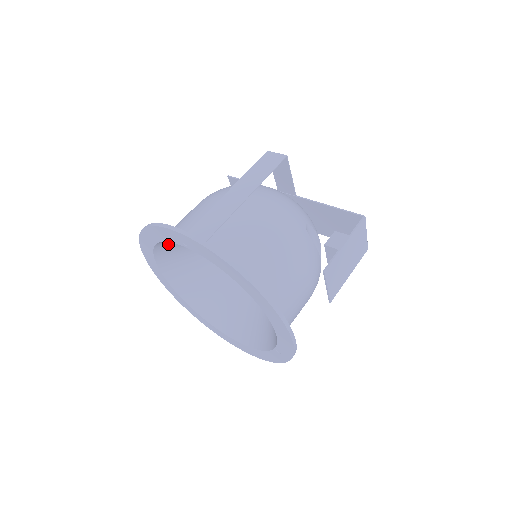
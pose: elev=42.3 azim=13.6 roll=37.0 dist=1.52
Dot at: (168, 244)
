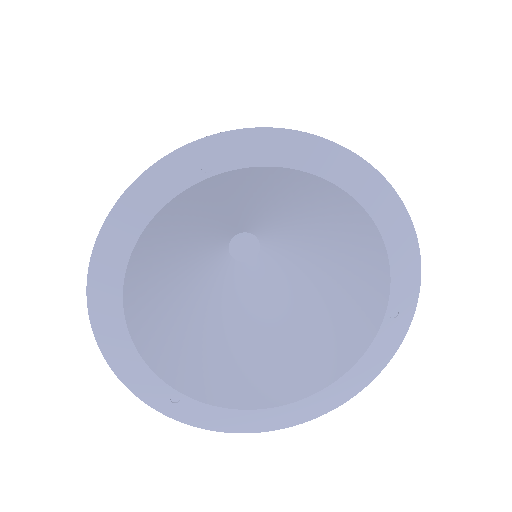
Dot at: (144, 259)
